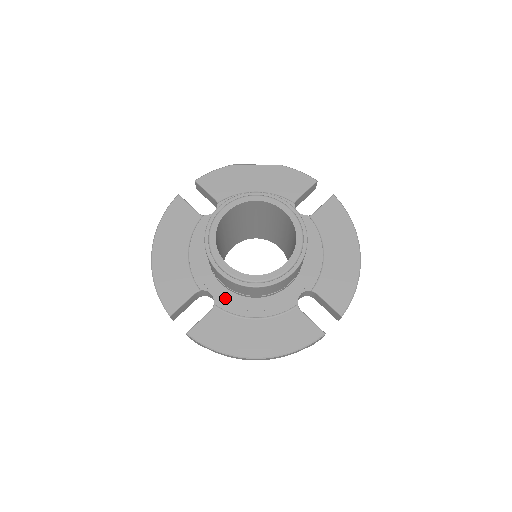
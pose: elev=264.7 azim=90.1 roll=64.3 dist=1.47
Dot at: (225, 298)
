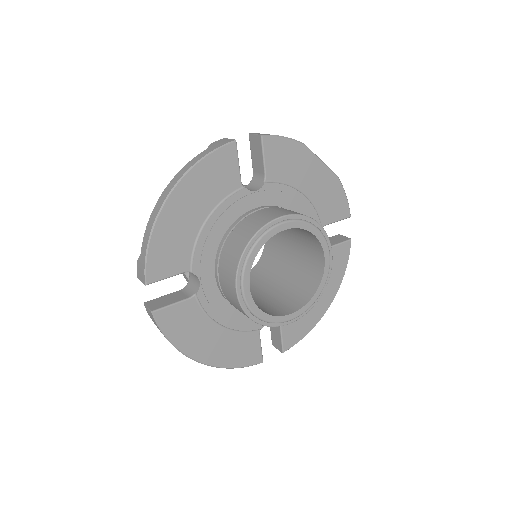
Dot at: (210, 294)
